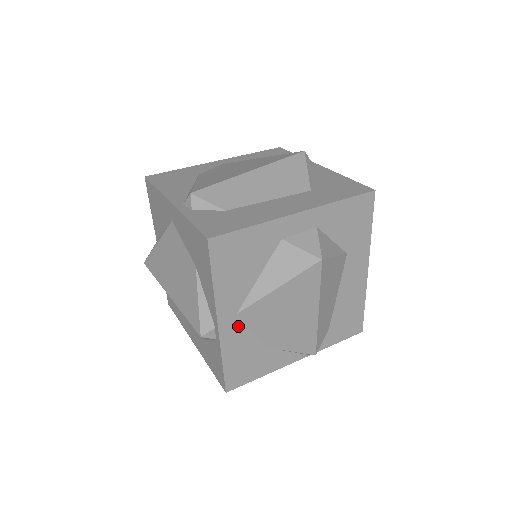
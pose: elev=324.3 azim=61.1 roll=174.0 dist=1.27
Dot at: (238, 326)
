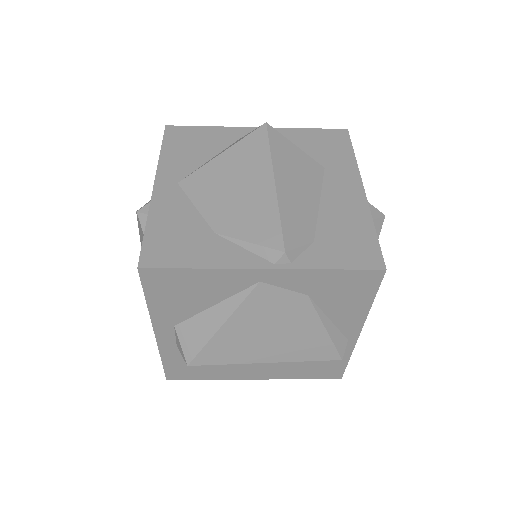
Dot at: (177, 195)
